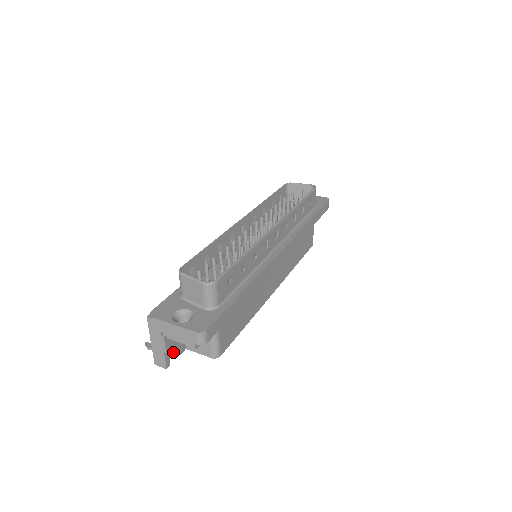
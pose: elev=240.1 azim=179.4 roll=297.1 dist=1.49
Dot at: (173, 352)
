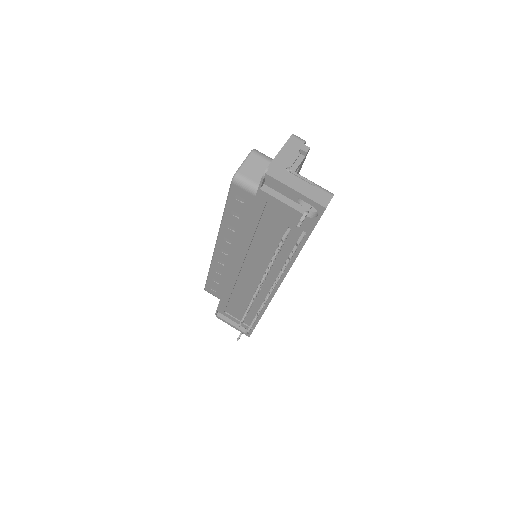
Dot at: occluded
